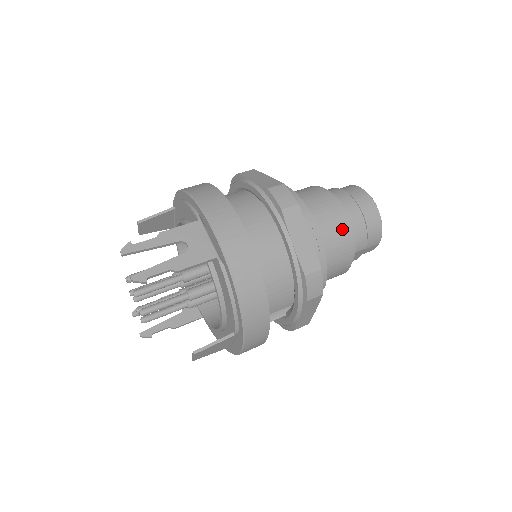
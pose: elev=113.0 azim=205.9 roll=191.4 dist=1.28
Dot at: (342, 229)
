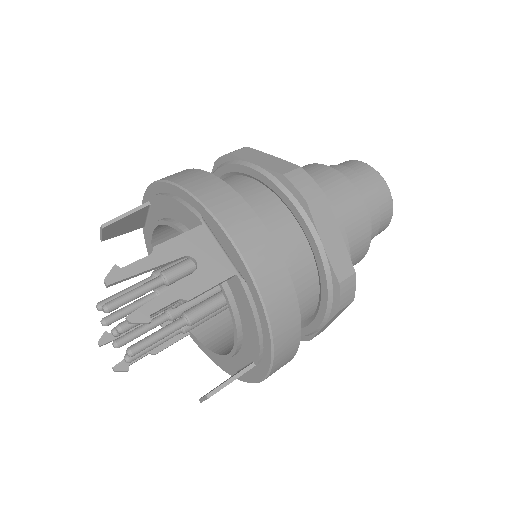
Dot at: (360, 217)
